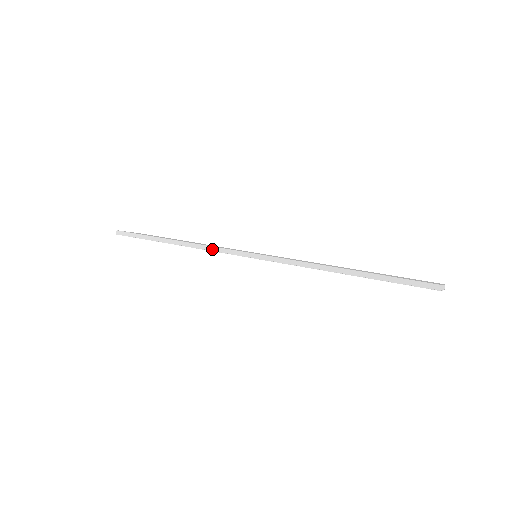
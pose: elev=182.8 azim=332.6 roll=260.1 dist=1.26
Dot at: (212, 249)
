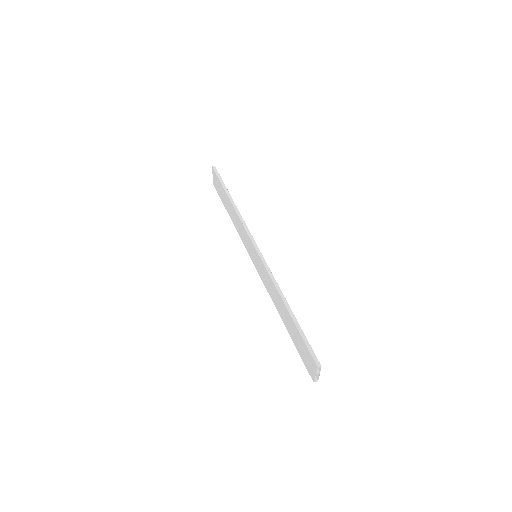
Dot at: (244, 225)
